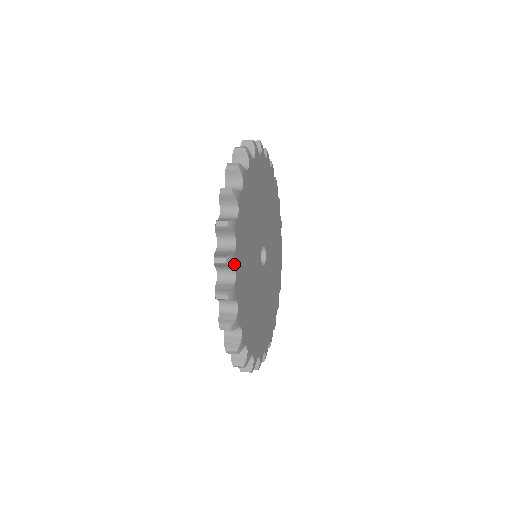
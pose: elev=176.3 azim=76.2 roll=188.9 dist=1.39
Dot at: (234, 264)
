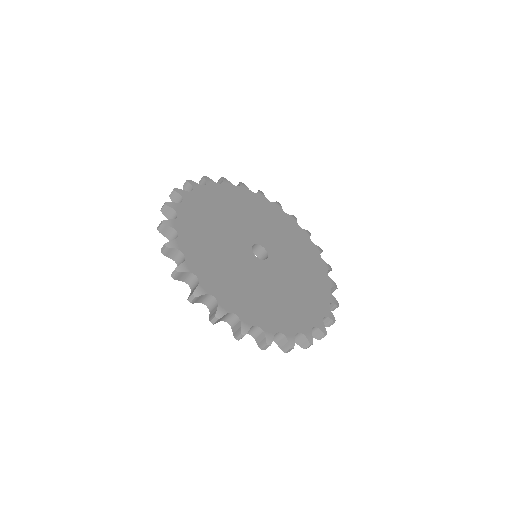
Dot at: (183, 195)
